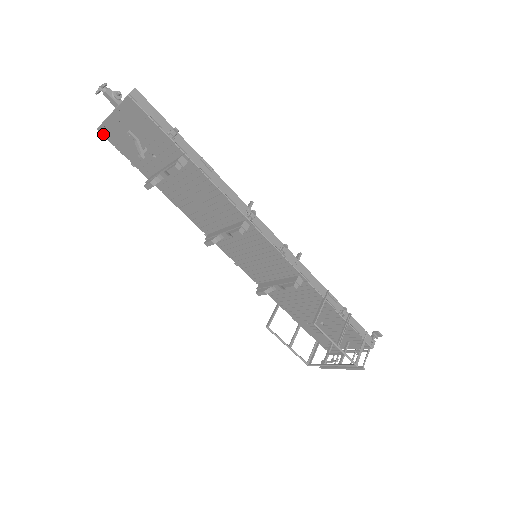
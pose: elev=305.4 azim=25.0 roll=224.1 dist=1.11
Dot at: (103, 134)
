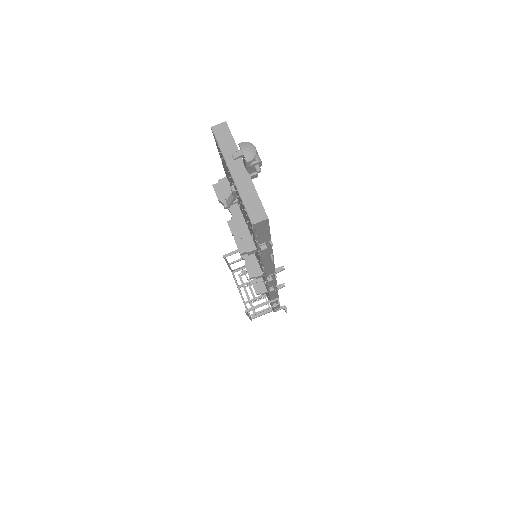
Dot at: (214, 136)
